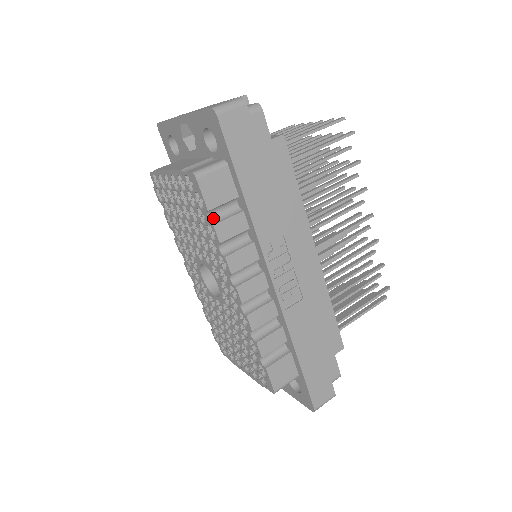
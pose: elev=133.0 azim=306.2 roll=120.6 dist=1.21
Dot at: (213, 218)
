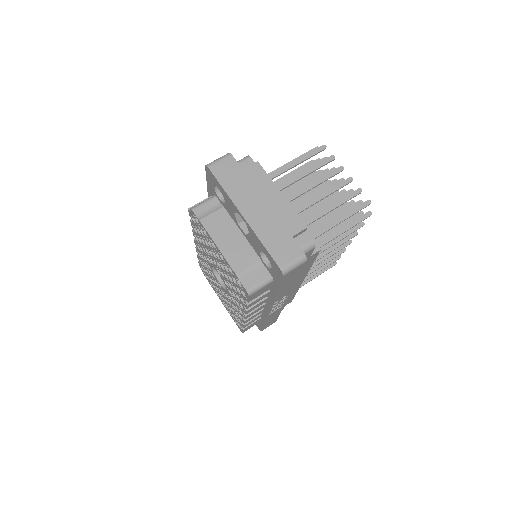
Dot at: occluded
